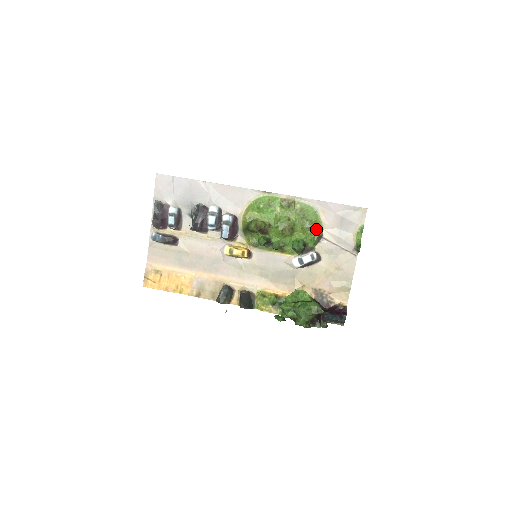
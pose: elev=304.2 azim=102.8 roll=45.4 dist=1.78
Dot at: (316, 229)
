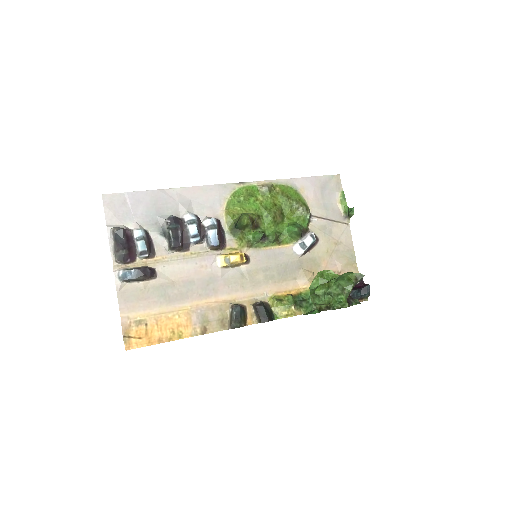
Dot at: (304, 207)
